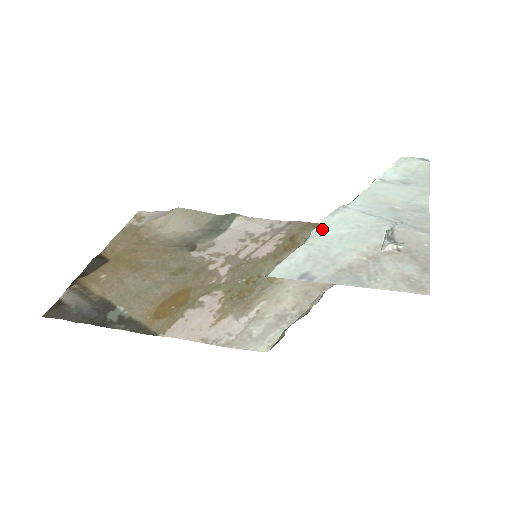
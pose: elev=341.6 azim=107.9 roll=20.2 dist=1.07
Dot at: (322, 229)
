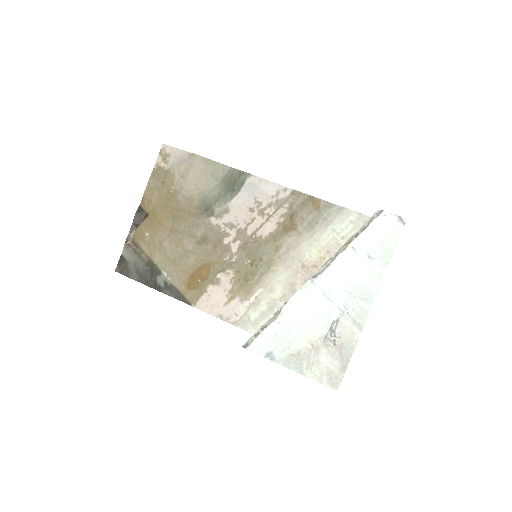
Dot at: (290, 307)
